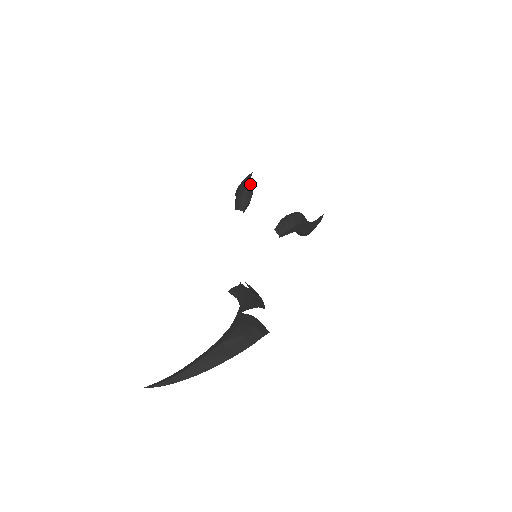
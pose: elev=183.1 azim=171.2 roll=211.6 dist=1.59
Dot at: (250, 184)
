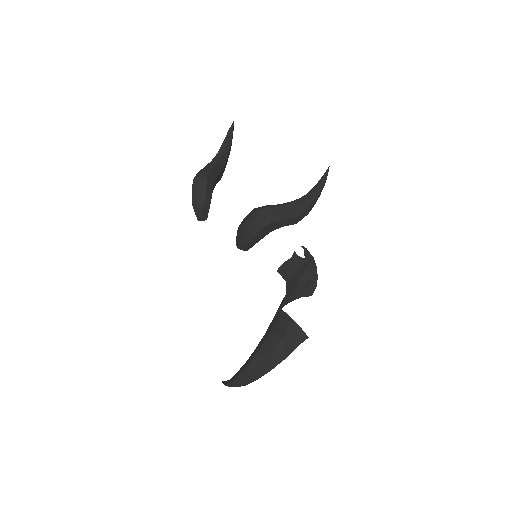
Dot at: (199, 178)
